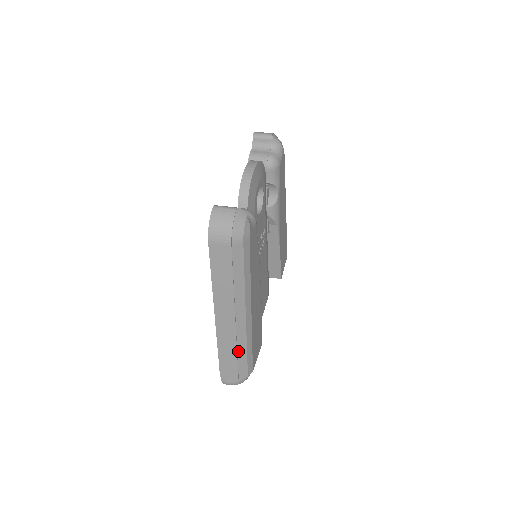
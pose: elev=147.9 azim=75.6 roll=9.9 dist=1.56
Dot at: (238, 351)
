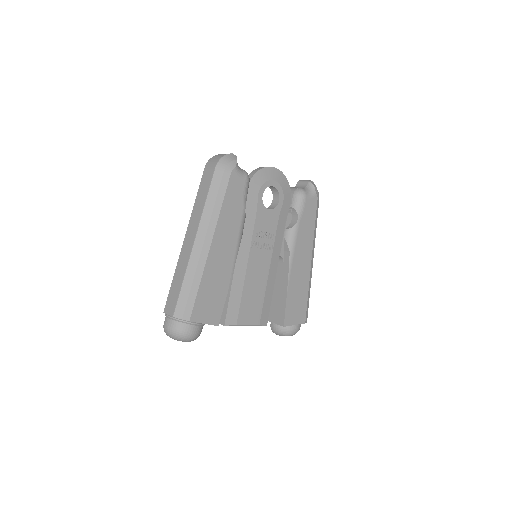
Dot at: (185, 279)
